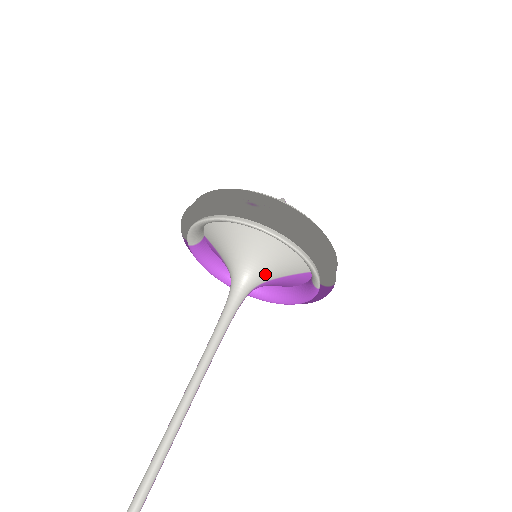
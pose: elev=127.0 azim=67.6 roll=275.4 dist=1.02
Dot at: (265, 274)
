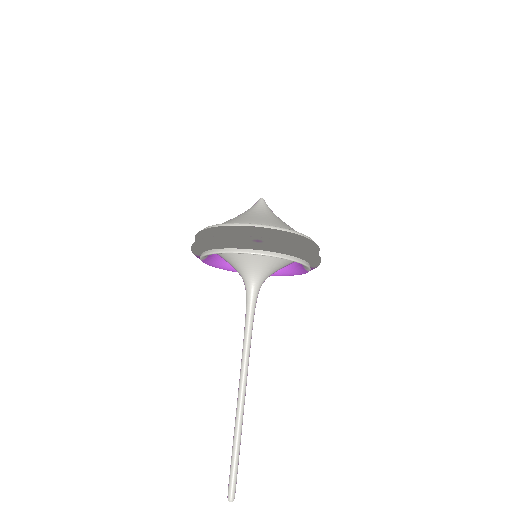
Dot at: (269, 273)
